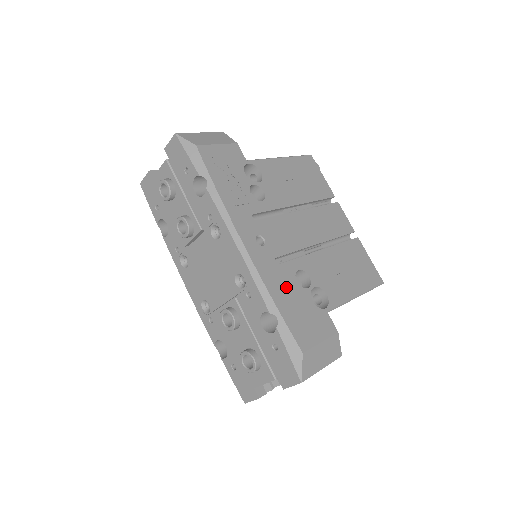
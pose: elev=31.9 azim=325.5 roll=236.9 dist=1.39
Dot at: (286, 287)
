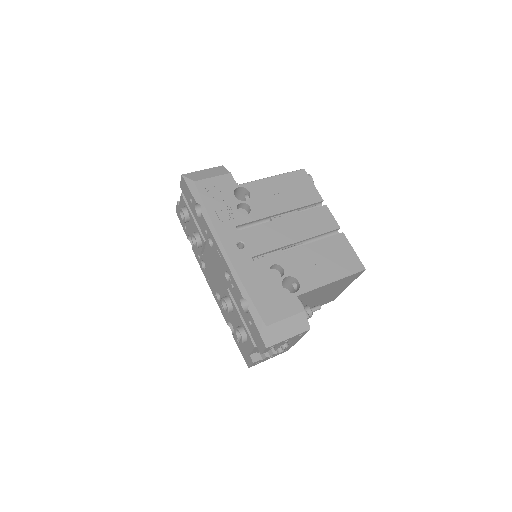
Dot at: (259, 278)
